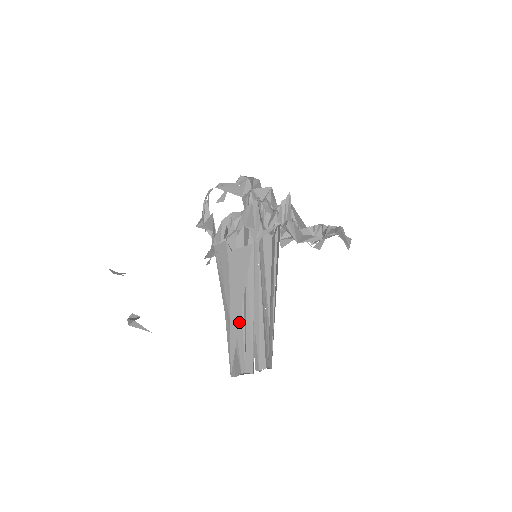
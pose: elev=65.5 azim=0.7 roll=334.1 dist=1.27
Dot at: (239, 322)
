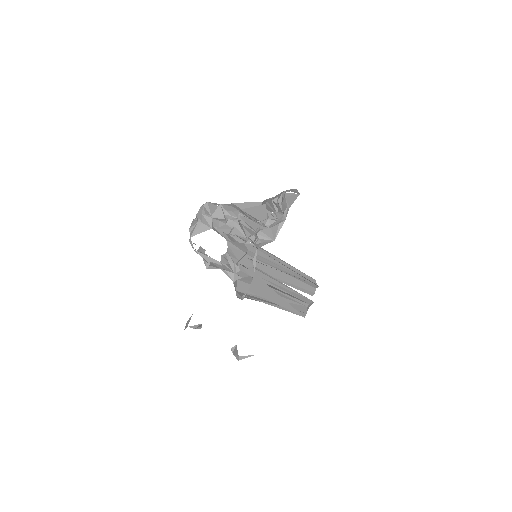
Dot at: (284, 300)
